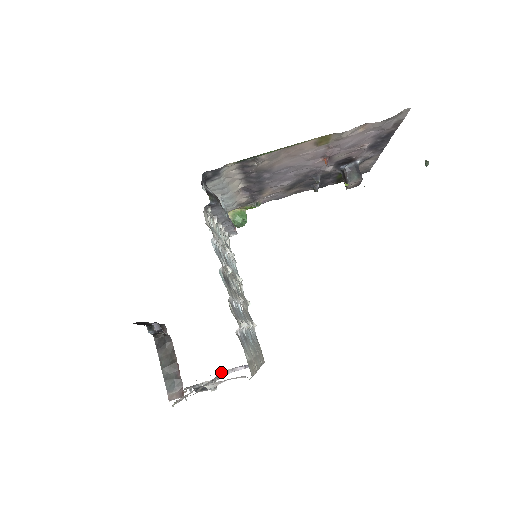
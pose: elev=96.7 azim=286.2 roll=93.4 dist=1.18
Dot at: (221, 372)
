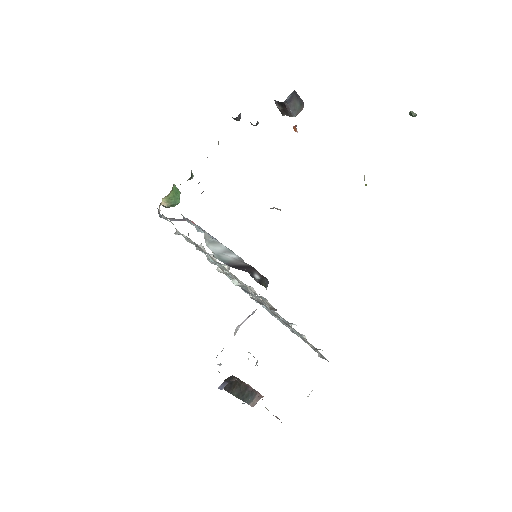
Dot at: occluded
